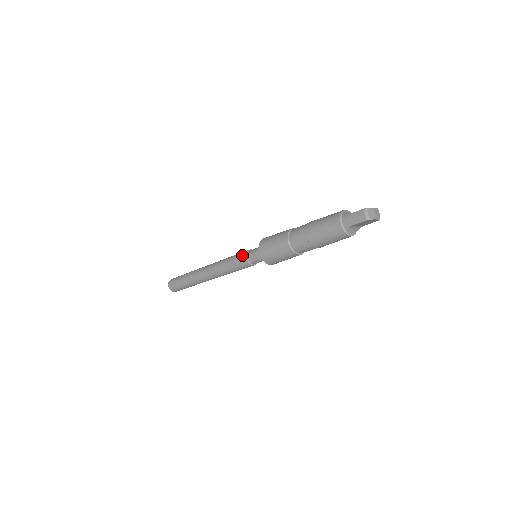
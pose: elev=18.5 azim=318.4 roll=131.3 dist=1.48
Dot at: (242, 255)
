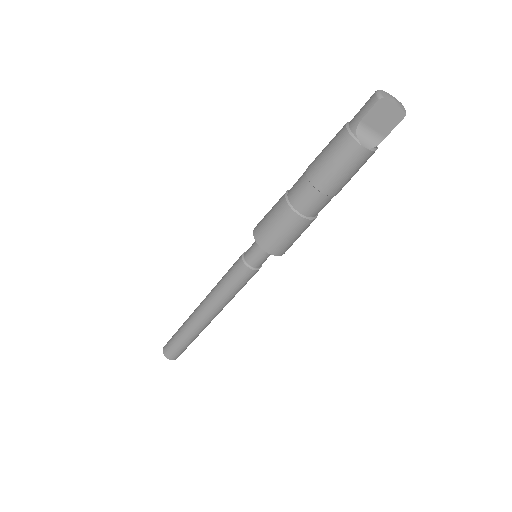
Dot at: (239, 257)
